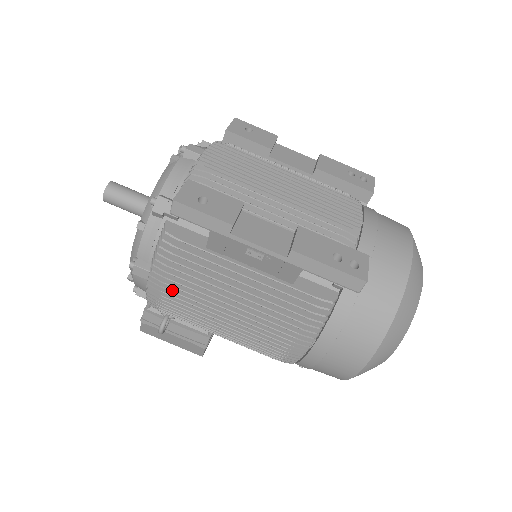
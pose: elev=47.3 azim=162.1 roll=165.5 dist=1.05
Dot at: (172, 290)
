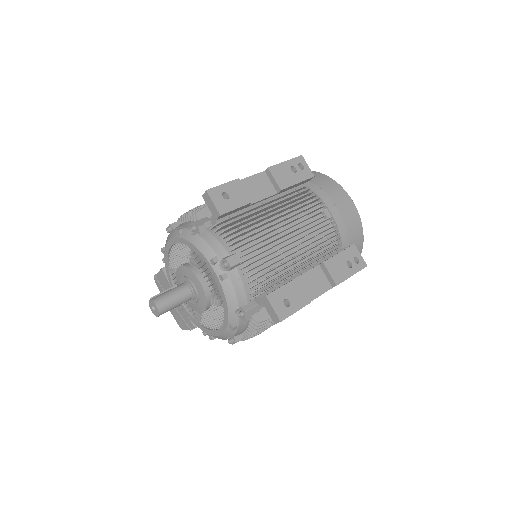
Dot at: occluded
